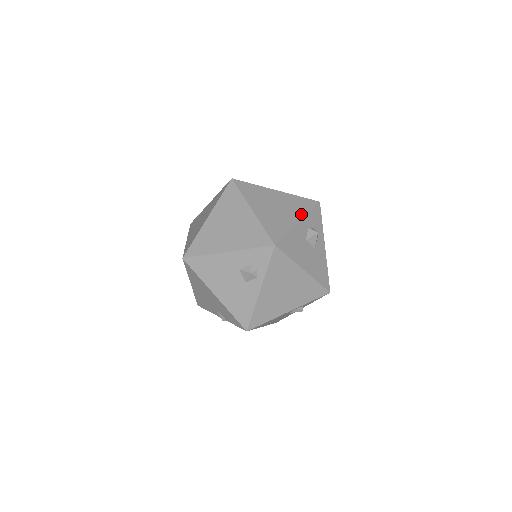
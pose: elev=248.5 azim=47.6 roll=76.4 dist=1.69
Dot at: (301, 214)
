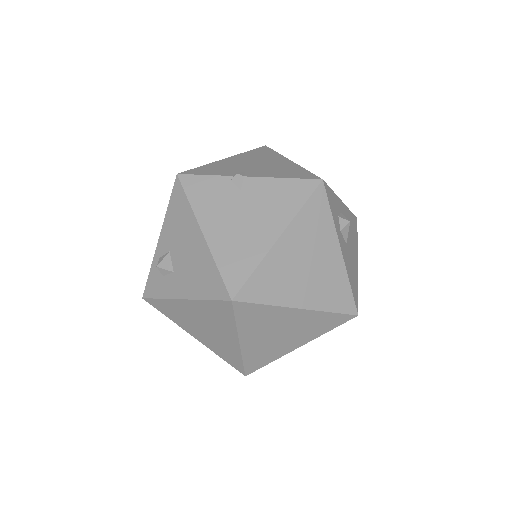
Dot at: (332, 235)
